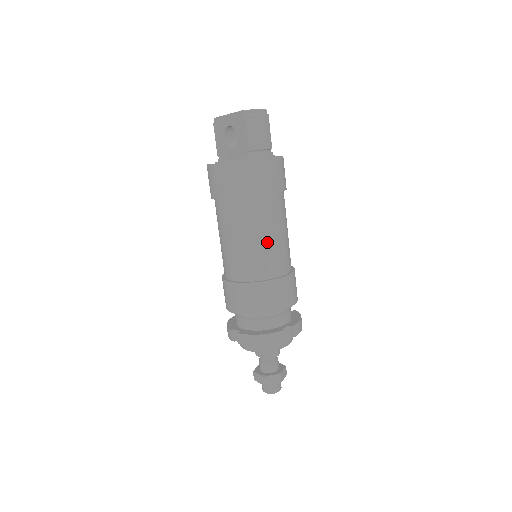
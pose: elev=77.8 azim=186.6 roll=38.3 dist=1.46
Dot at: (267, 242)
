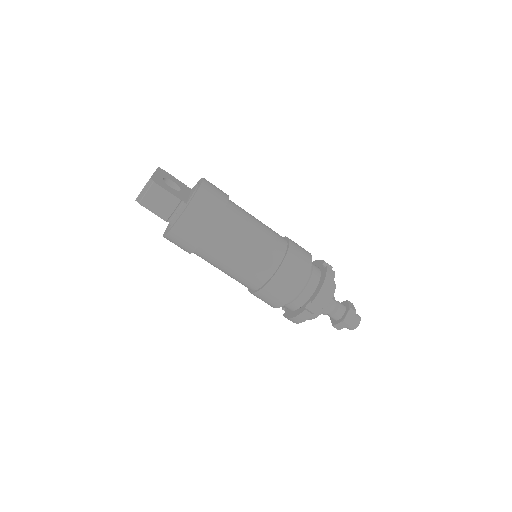
Dot at: (236, 267)
